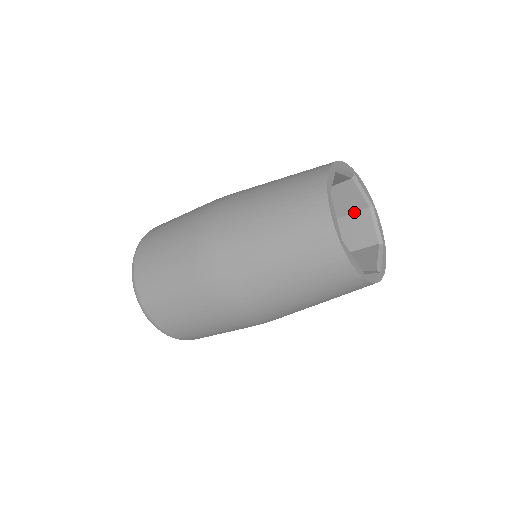
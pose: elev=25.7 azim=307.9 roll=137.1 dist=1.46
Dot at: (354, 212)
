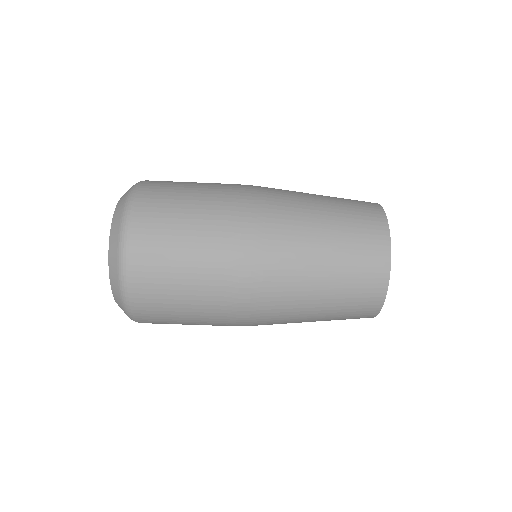
Dot at: occluded
